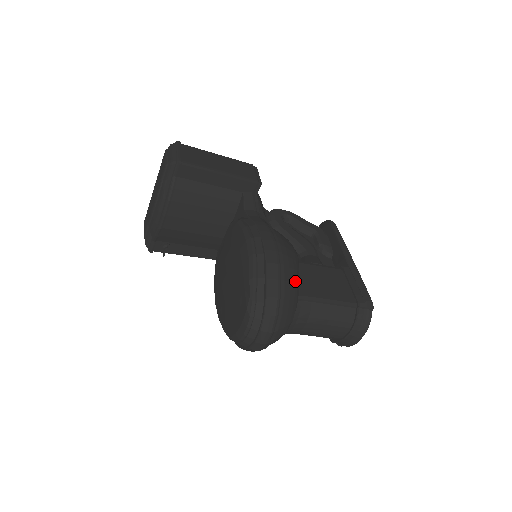
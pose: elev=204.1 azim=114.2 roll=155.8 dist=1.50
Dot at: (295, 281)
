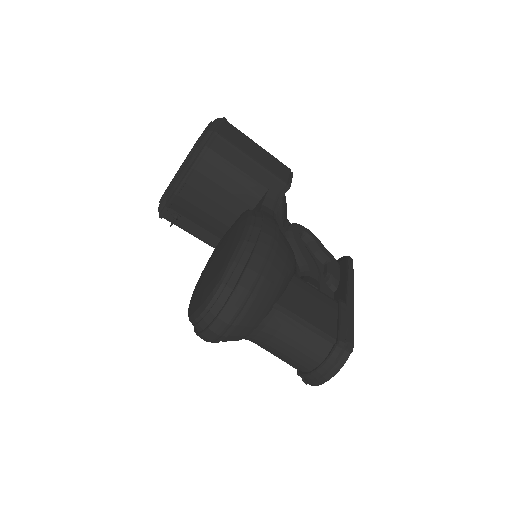
Dot at: (277, 285)
